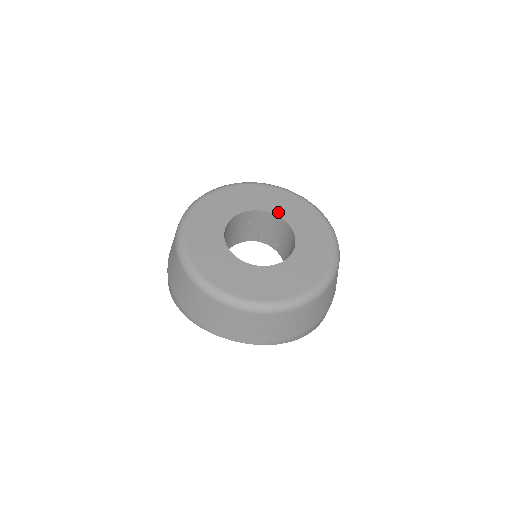
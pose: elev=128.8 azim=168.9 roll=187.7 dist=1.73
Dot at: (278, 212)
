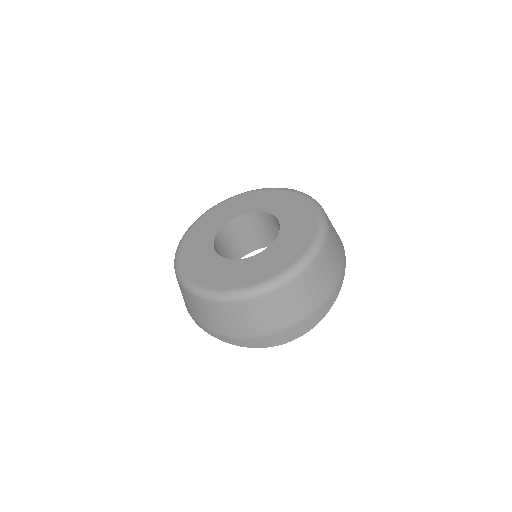
Dot at: (284, 225)
